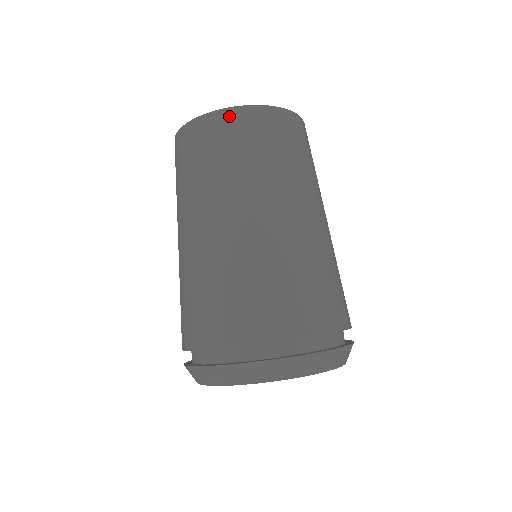
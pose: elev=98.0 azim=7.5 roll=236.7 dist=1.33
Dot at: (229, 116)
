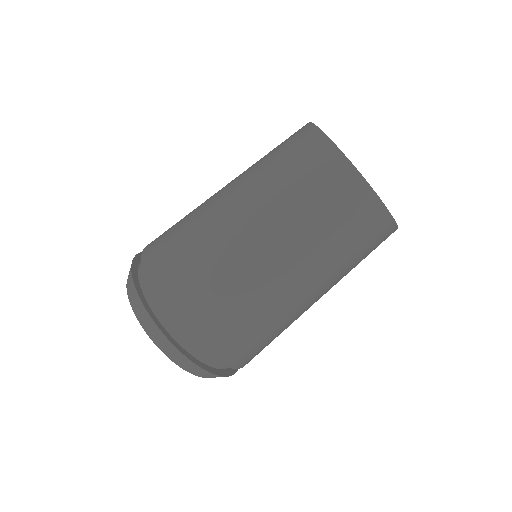
Dot at: (382, 218)
